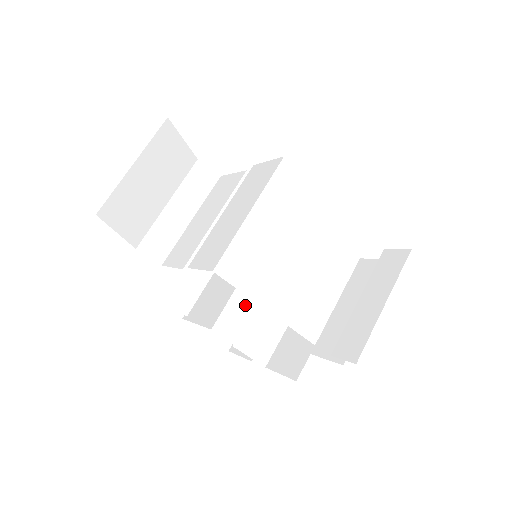
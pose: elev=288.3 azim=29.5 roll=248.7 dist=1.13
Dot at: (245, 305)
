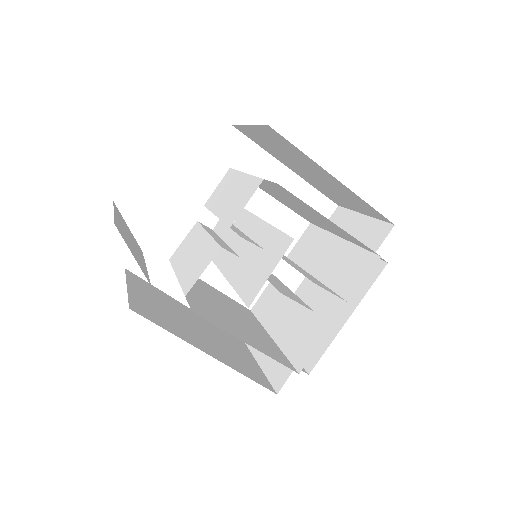
Dot at: occluded
